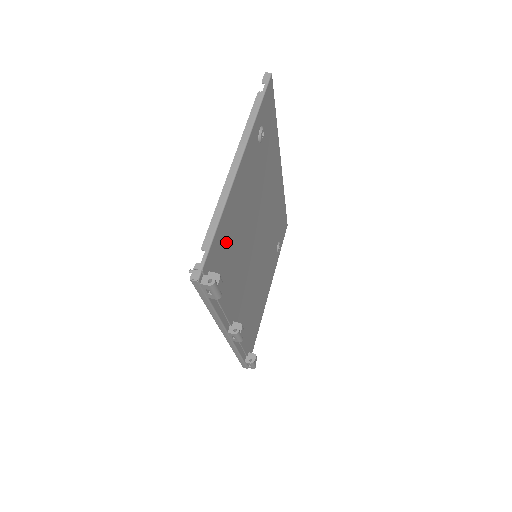
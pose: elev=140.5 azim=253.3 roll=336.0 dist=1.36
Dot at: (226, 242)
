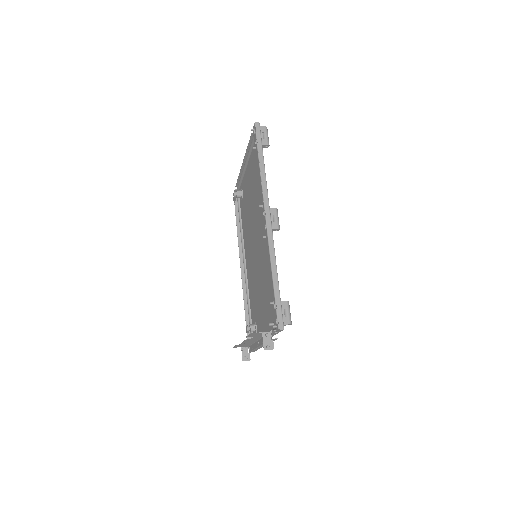
Dot at: (255, 164)
